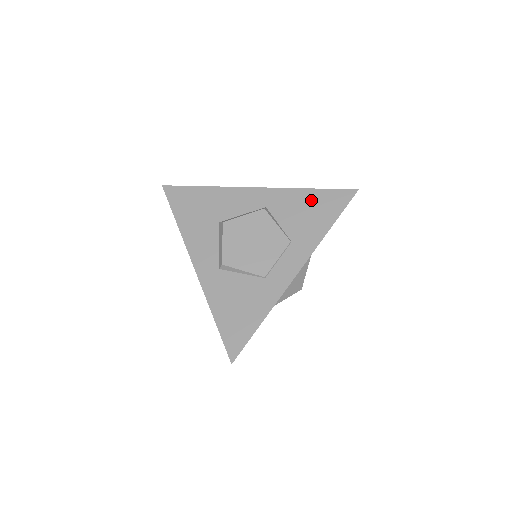
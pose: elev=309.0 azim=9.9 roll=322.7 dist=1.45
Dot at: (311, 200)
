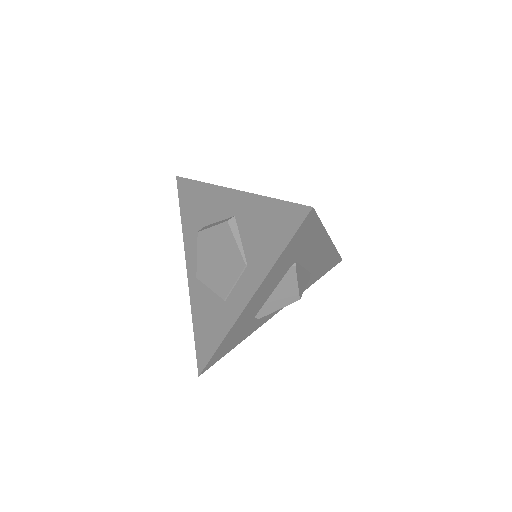
Dot at: (269, 214)
